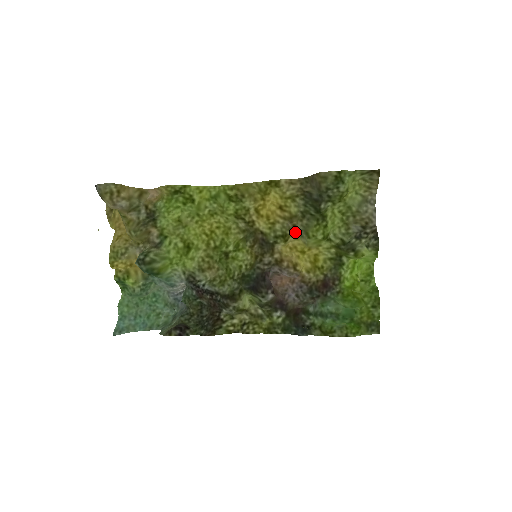
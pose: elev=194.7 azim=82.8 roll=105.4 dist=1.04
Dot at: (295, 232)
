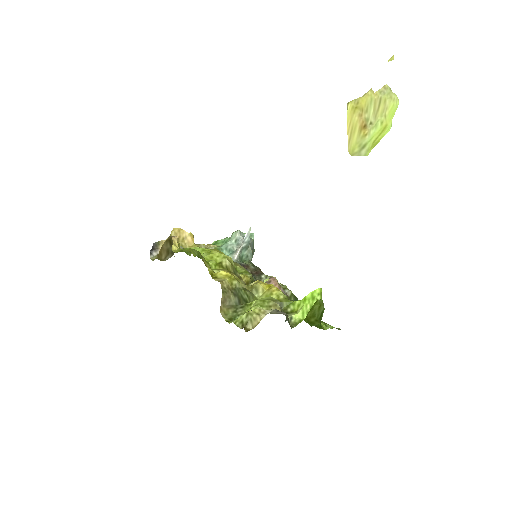
Dot at: (252, 287)
